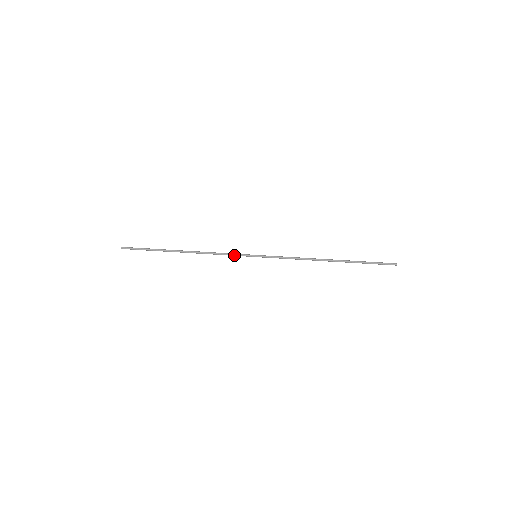
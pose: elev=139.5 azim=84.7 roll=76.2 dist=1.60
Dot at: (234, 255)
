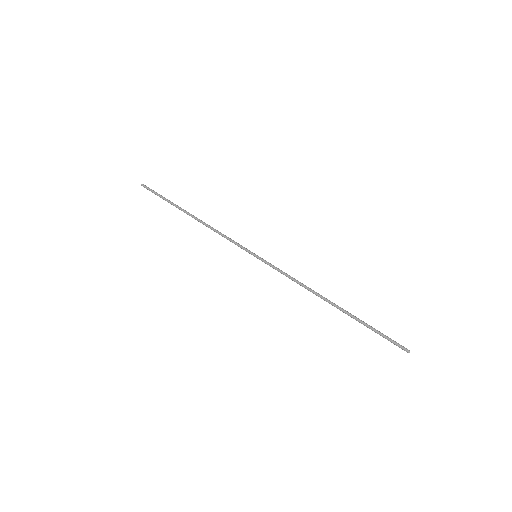
Dot at: (235, 243)
